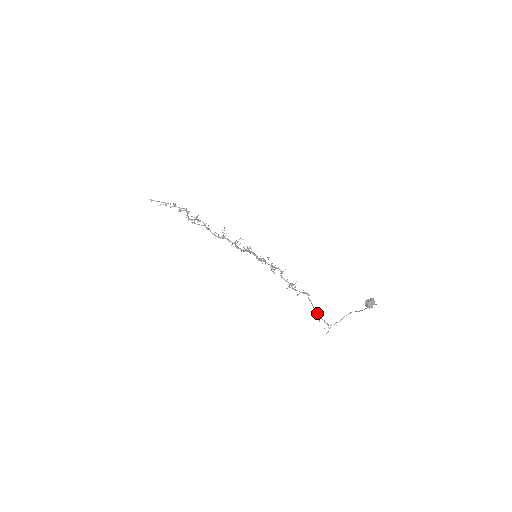
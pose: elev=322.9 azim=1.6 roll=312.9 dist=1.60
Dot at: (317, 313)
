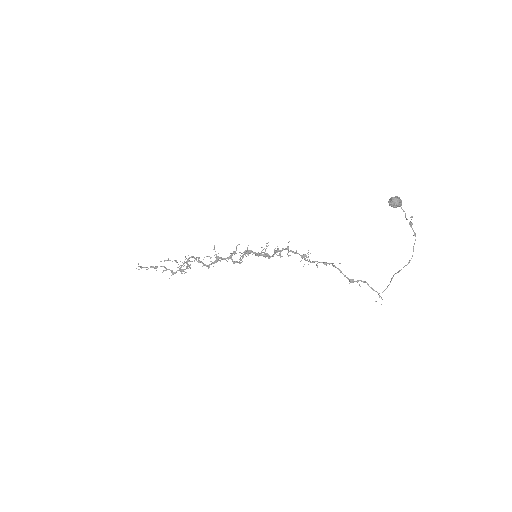
Dot at: (353, 281)
